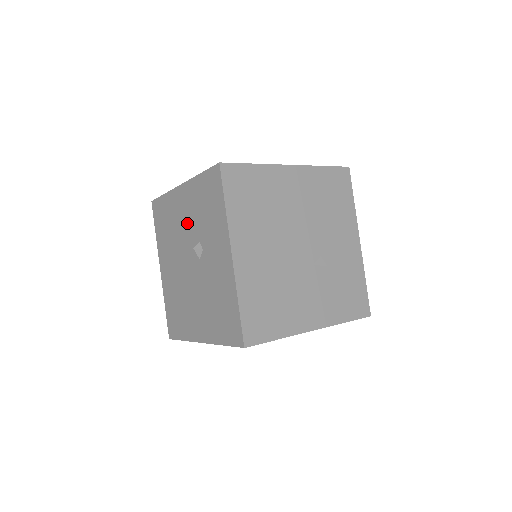
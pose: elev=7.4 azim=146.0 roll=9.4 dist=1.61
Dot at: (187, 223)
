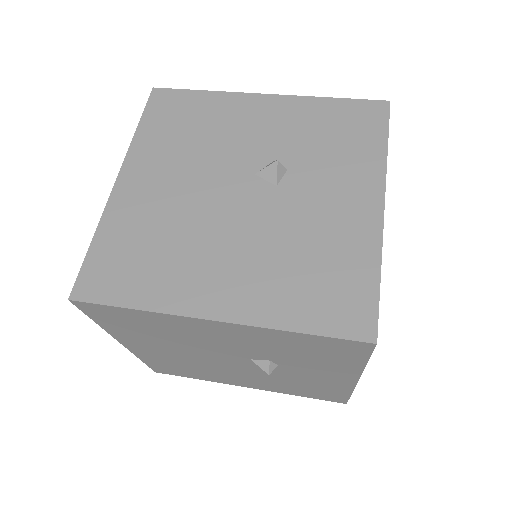
Dot at: (233, 346)
